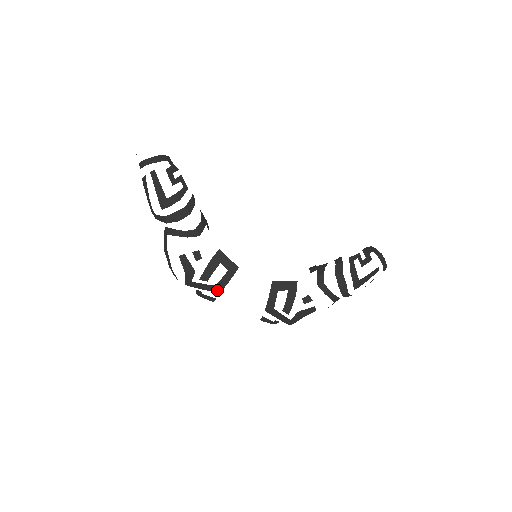
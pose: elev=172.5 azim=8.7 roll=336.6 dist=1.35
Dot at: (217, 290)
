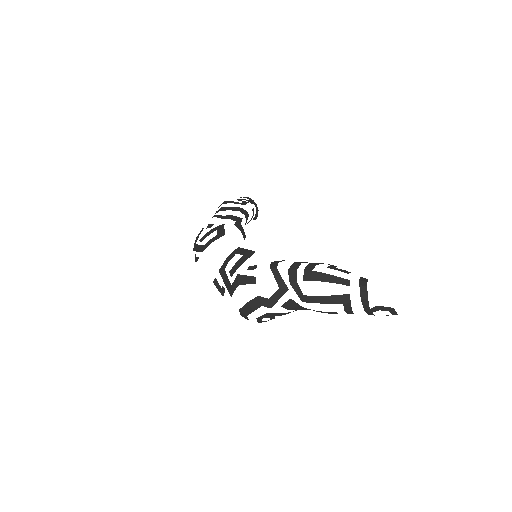
Dot at: (203, 250)
